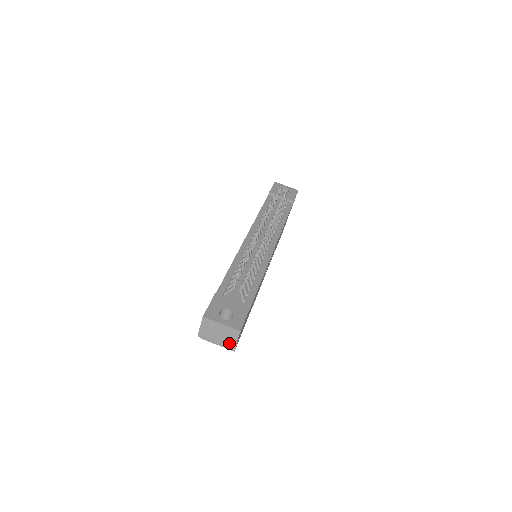
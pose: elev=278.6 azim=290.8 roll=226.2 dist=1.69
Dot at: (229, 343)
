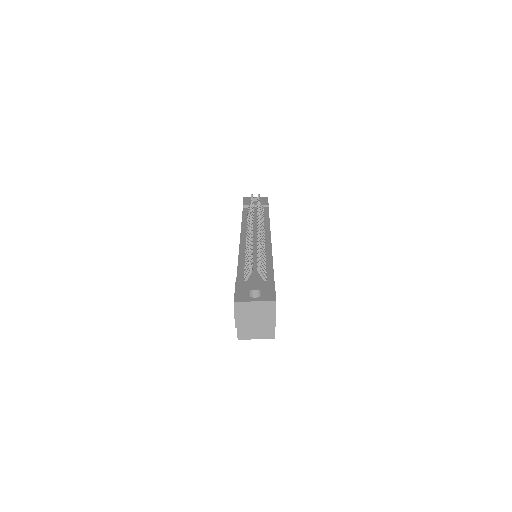
Dot at: (269, 321)
